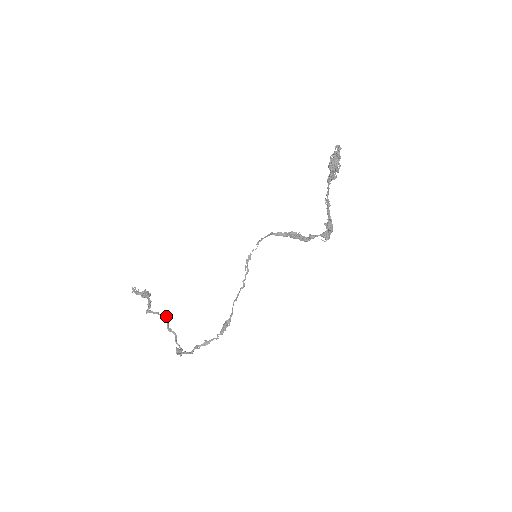
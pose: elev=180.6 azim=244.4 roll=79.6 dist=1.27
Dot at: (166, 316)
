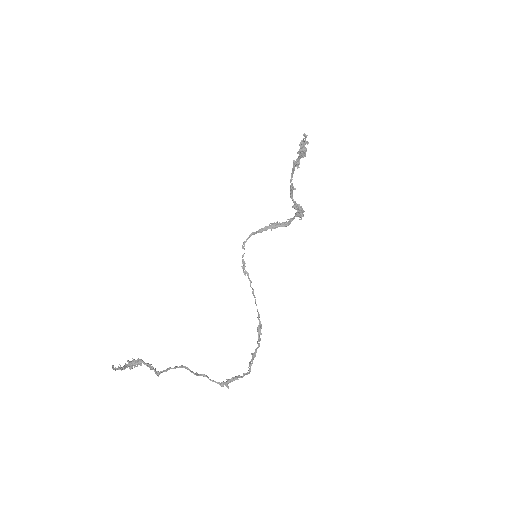
Dot at: (182, 365)
